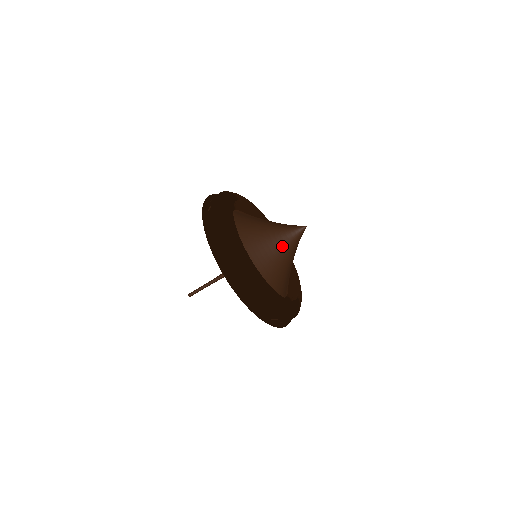
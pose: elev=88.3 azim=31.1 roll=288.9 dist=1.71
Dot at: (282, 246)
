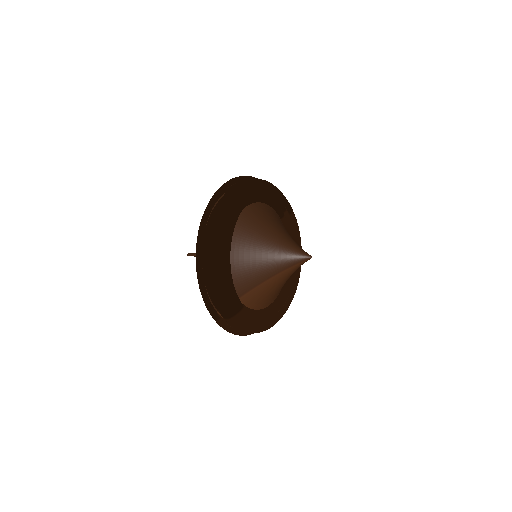
Dot at: (277, 246)
